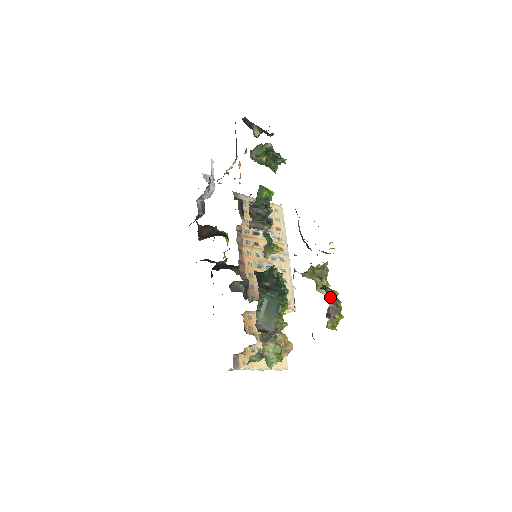
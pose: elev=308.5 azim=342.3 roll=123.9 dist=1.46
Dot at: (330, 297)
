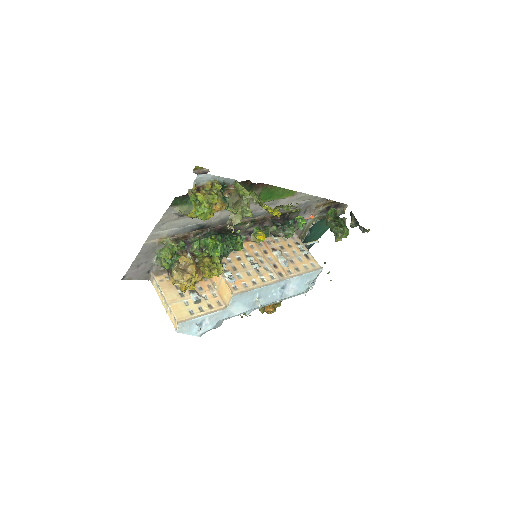
Dot at: occluded
